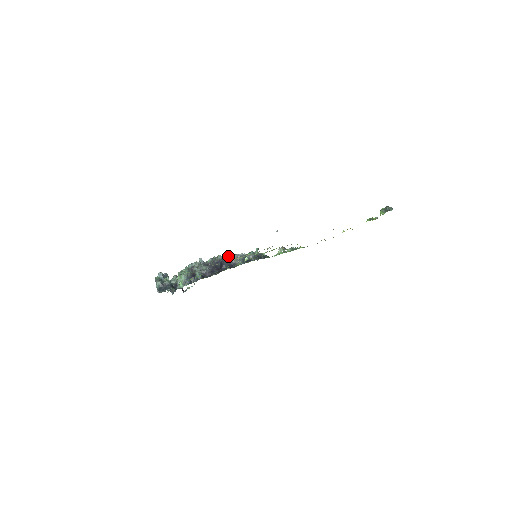
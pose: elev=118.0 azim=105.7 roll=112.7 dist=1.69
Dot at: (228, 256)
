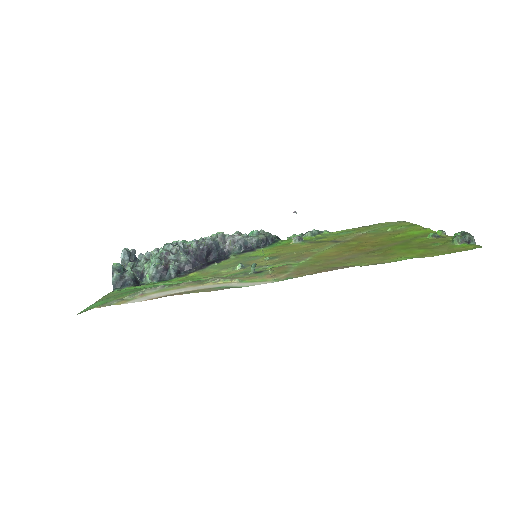
Dot at: (222, 236)
